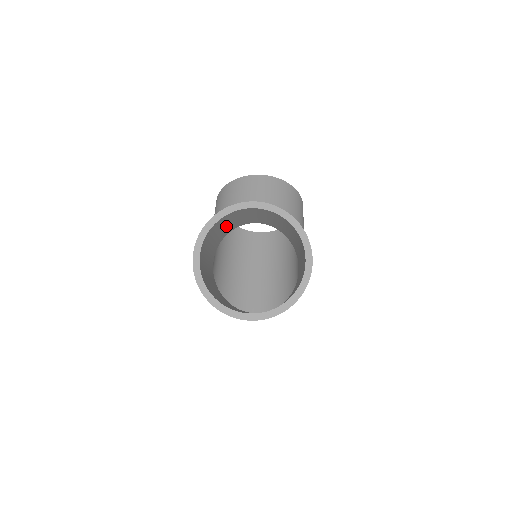
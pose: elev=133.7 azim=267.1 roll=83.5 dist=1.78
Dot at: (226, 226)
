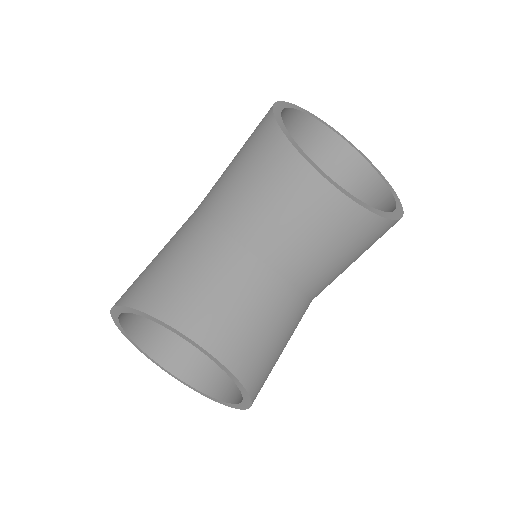
Dot at: occluded
